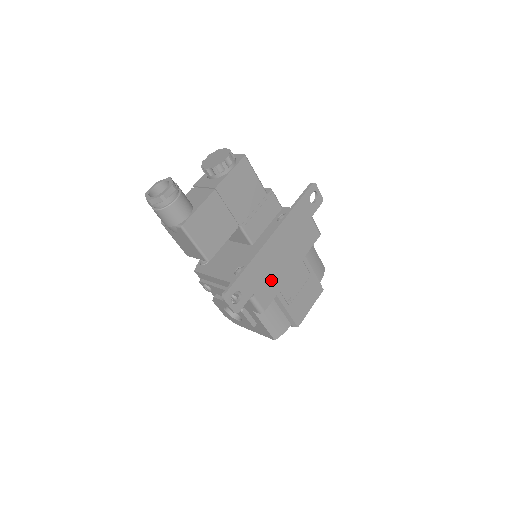
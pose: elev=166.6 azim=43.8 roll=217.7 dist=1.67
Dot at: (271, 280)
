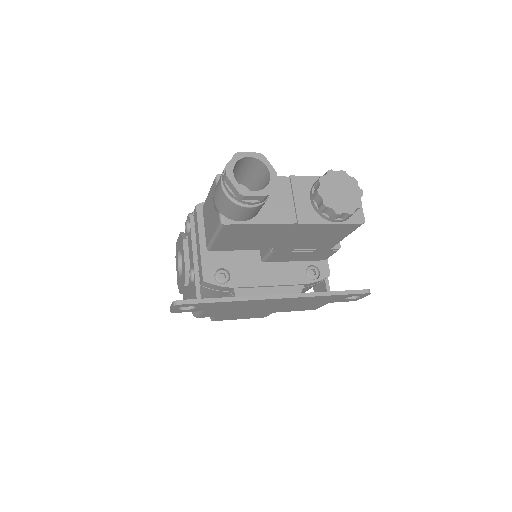
Dot at: (233, 311)
